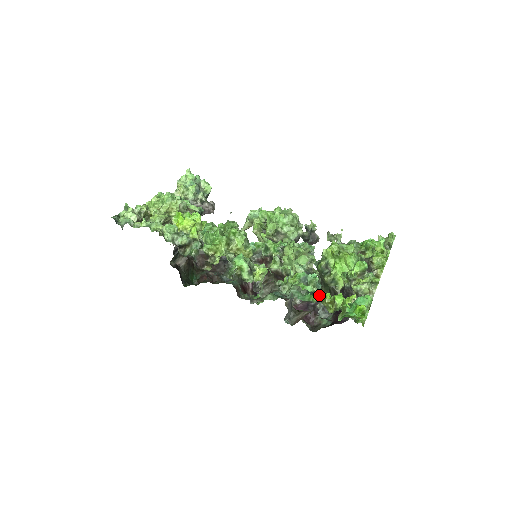
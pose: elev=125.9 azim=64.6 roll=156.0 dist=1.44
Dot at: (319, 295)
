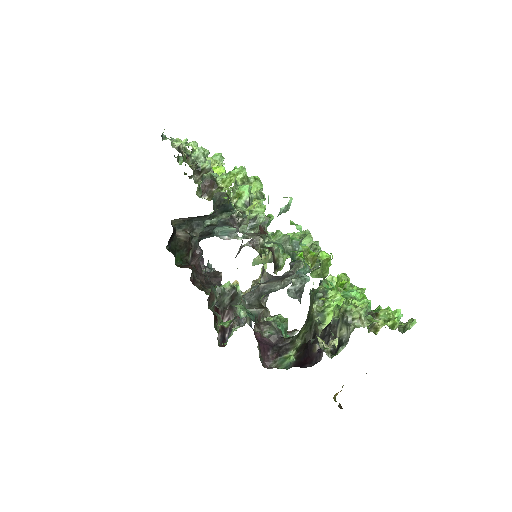
Dot at: occluded
